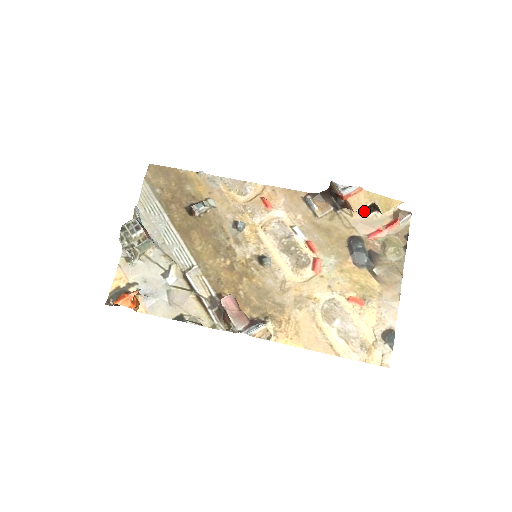
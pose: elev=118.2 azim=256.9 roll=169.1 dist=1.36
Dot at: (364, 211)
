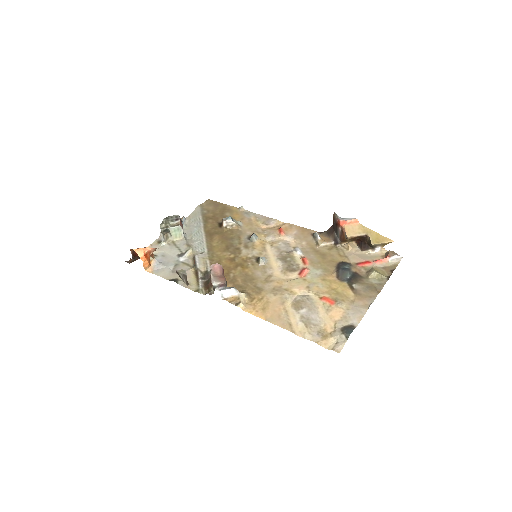
Dot at: (360, 249)
